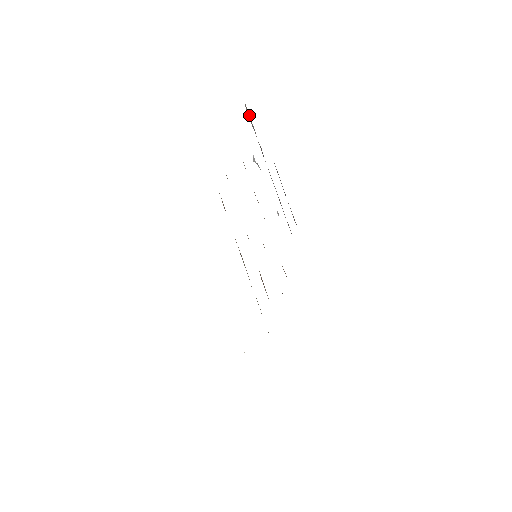
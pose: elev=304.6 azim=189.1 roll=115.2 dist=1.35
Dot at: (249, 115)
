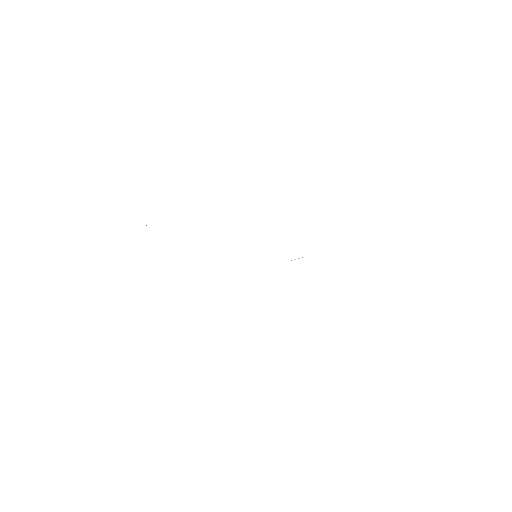
Dot at: occluded
